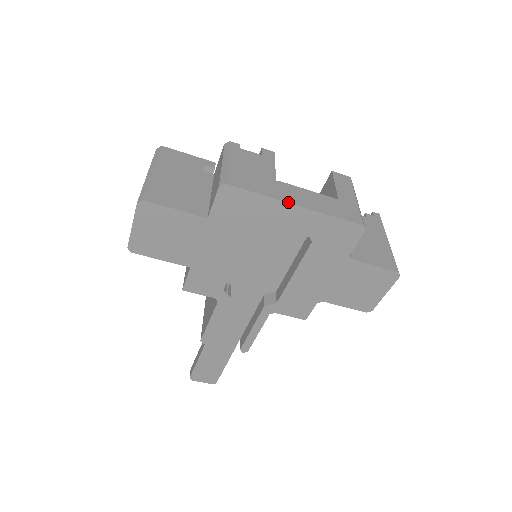
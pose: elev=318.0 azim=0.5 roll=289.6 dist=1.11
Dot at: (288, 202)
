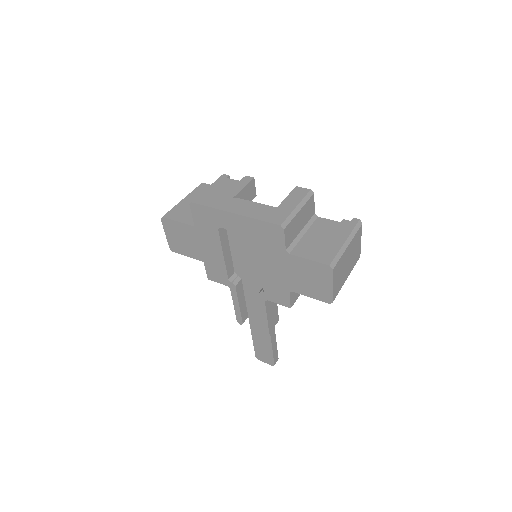
Dot at: (228, 211)
